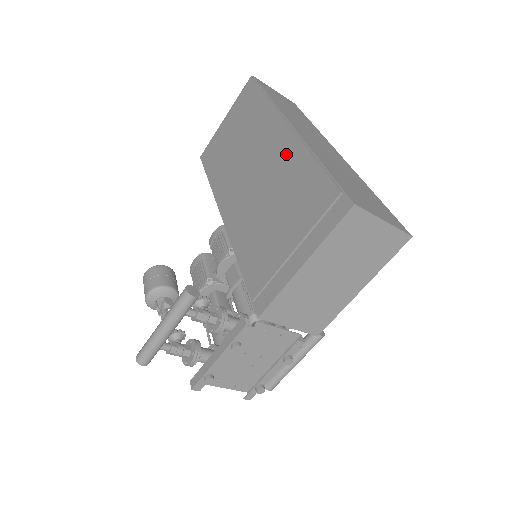
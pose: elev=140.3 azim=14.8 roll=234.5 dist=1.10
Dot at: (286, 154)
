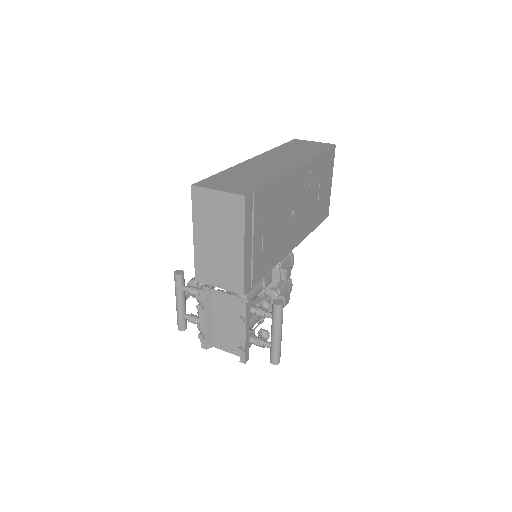
Dot at: occluded
